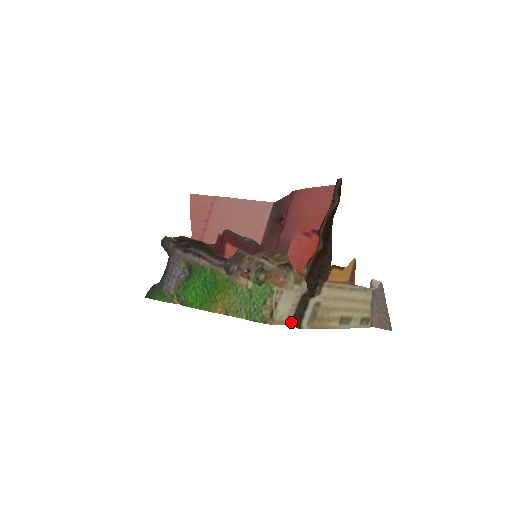
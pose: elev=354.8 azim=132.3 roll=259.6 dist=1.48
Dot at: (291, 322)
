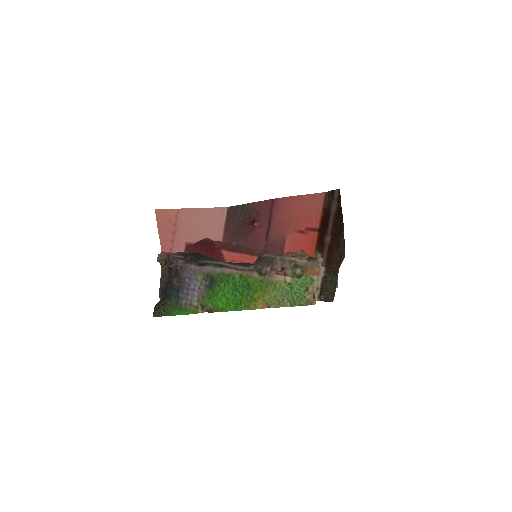
Dot at: occluded
